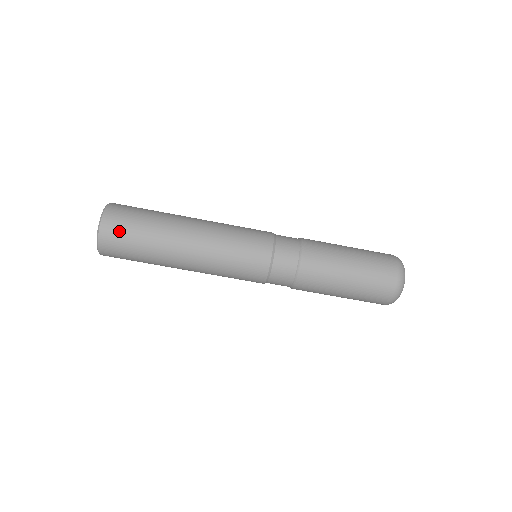
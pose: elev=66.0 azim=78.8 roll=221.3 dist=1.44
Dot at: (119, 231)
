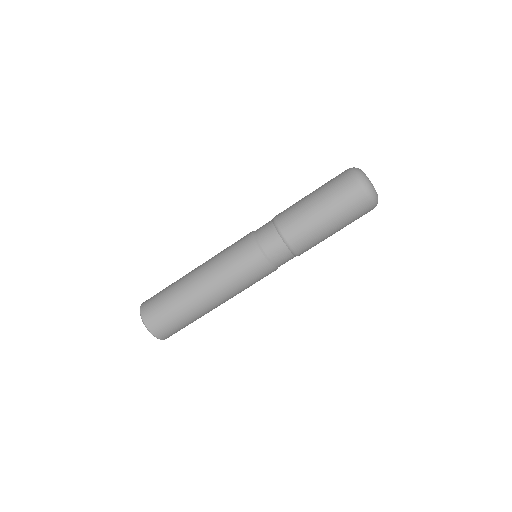
Dot at: (159, 320)
